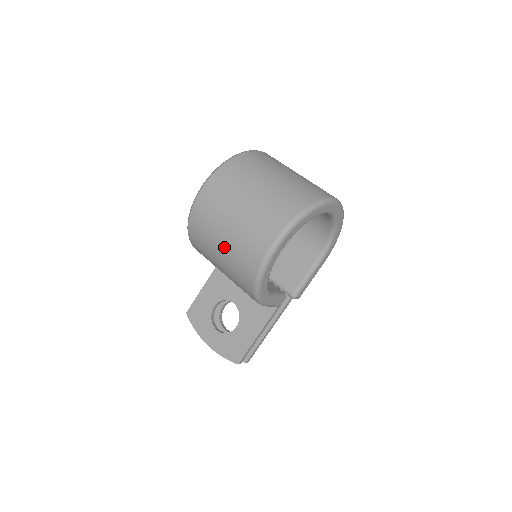
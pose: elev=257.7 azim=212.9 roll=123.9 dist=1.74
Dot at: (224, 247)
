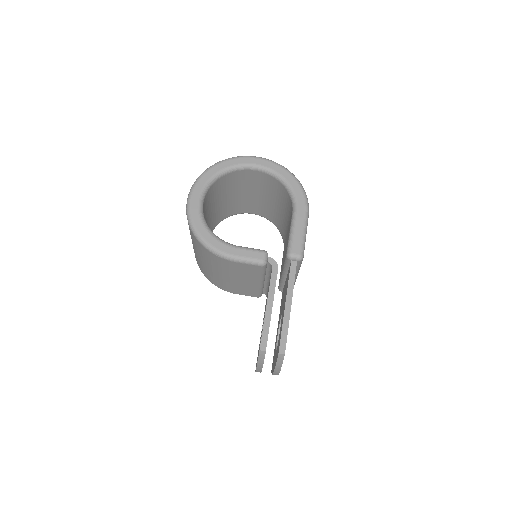
Dot at: (192, 242)
